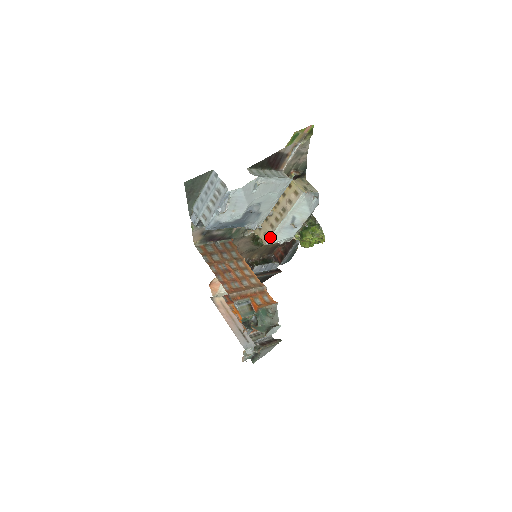
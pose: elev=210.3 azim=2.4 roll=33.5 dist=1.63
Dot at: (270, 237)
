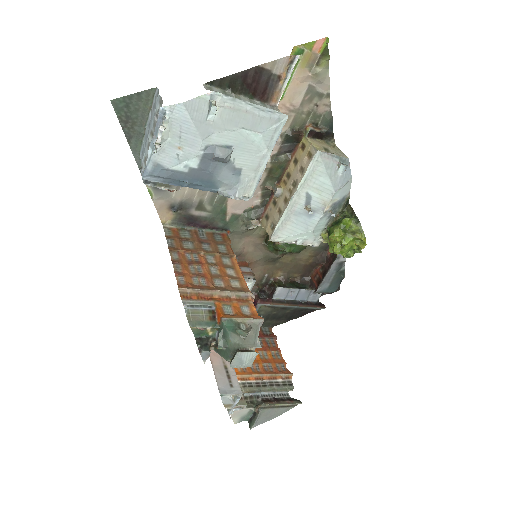
Dot at: (276, 228)
